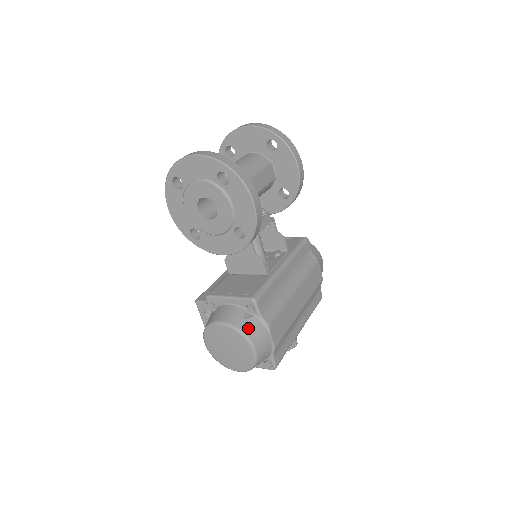
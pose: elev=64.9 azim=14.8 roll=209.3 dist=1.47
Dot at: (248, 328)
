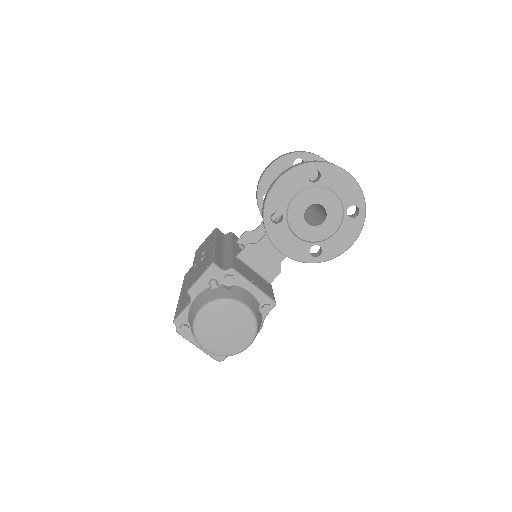
Dot at: (259, 324)
